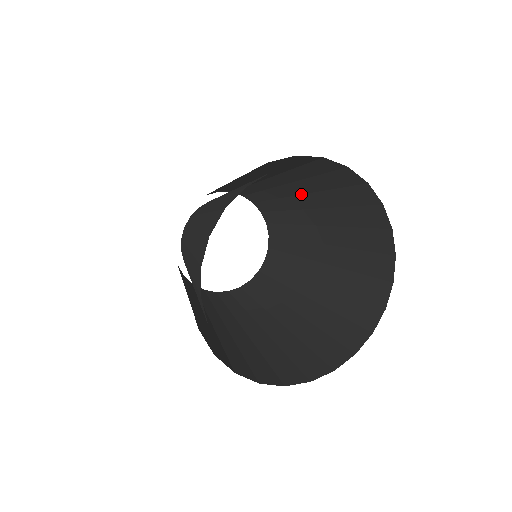
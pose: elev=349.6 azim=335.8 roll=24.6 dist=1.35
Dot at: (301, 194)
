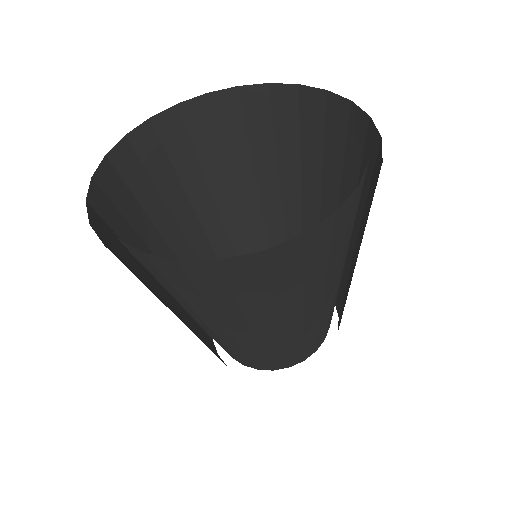
Dot at: (235, 196)
